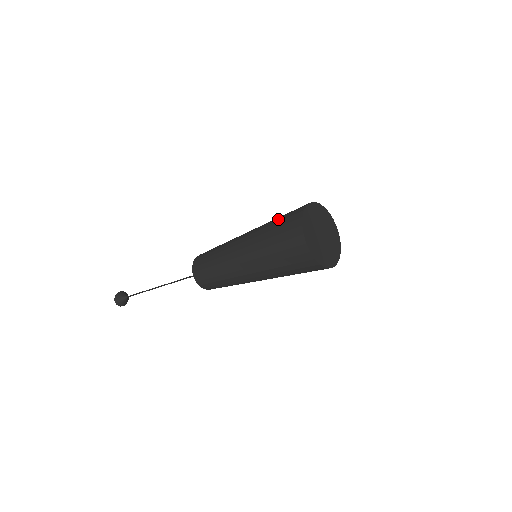
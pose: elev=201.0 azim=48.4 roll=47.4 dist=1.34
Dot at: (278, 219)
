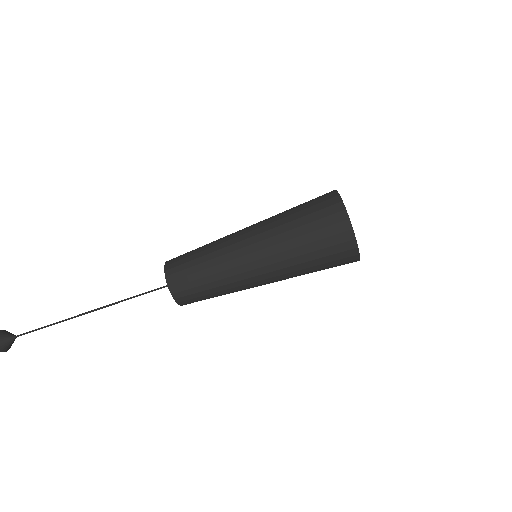
Dot at: (300, 207)
